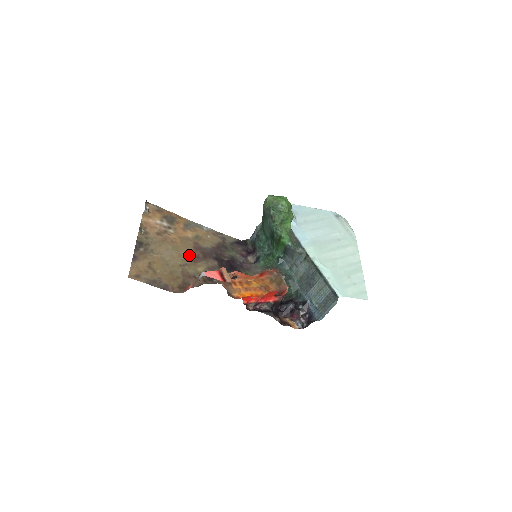
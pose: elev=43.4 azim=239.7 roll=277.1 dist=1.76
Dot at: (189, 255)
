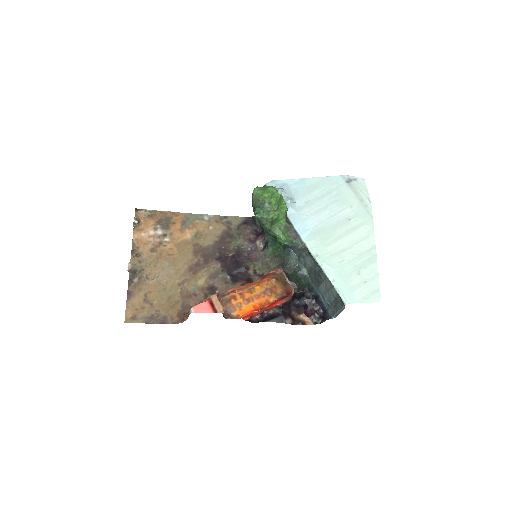
Dot at: (188, 266)
